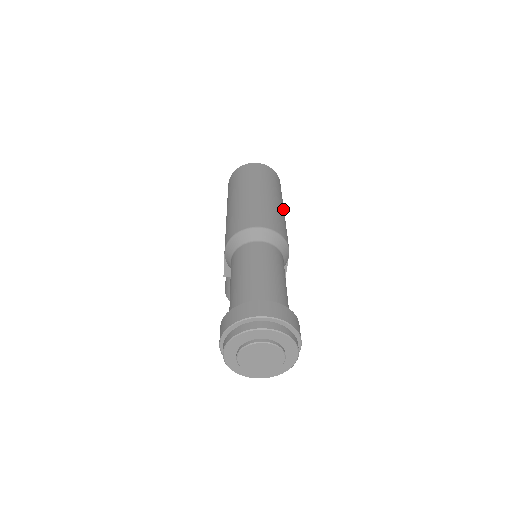
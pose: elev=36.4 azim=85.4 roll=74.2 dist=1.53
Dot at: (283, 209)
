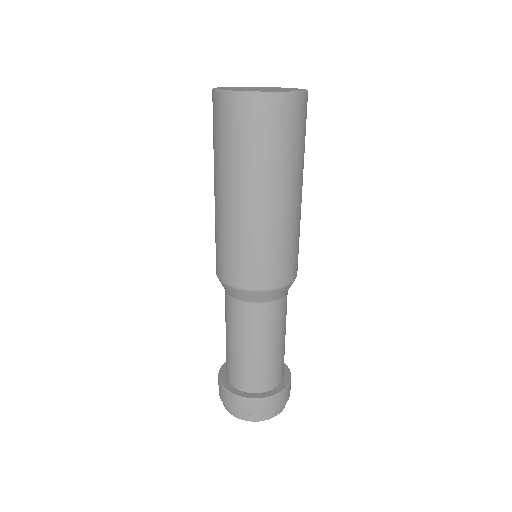
Dot at: (300, 195)
